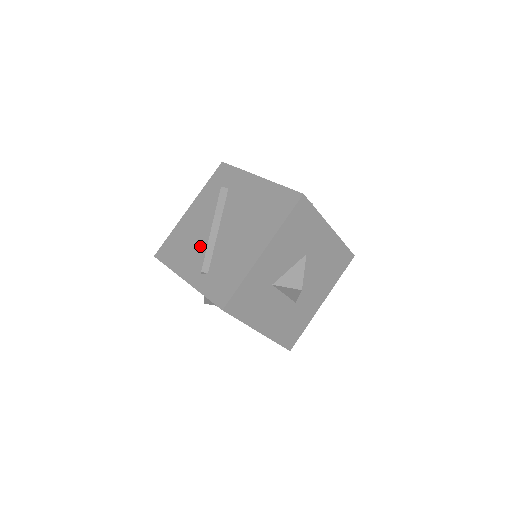
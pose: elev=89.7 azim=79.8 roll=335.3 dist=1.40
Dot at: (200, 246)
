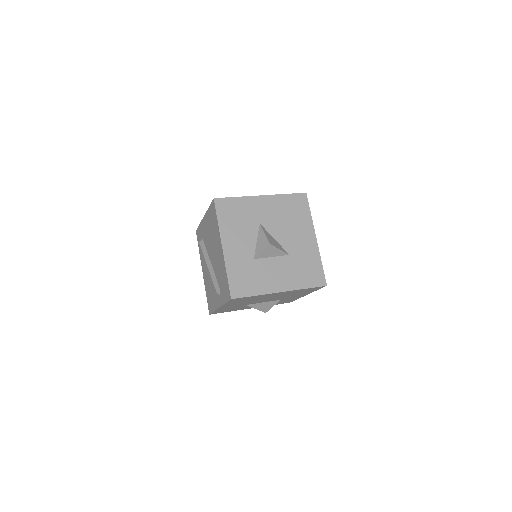
Dot at: occluded
